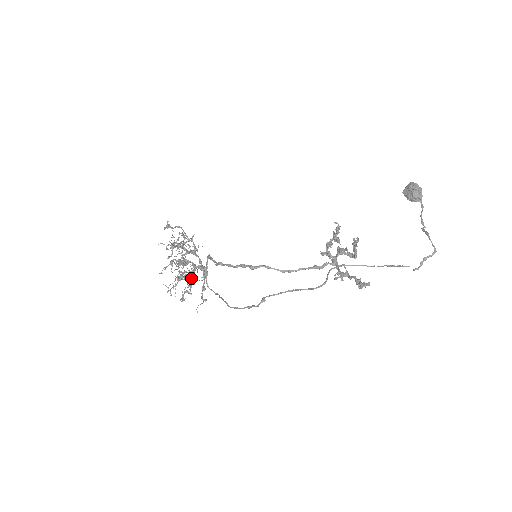
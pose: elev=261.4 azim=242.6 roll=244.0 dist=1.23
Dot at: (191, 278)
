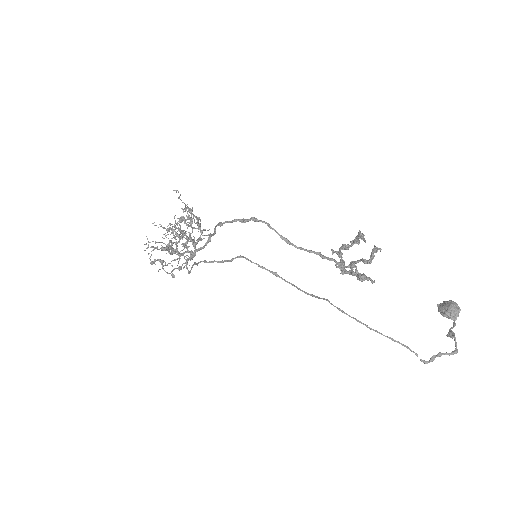
Dot at: (177, 248)
